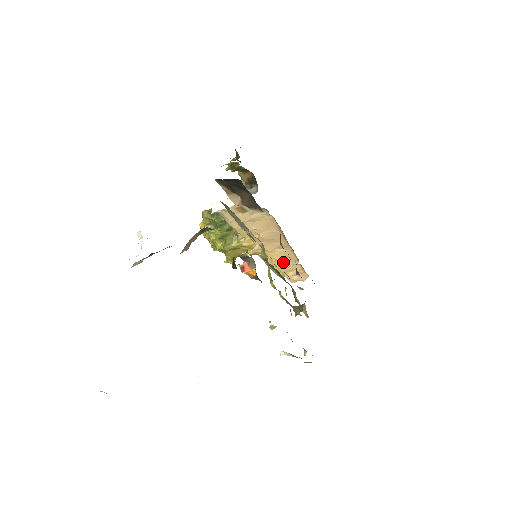
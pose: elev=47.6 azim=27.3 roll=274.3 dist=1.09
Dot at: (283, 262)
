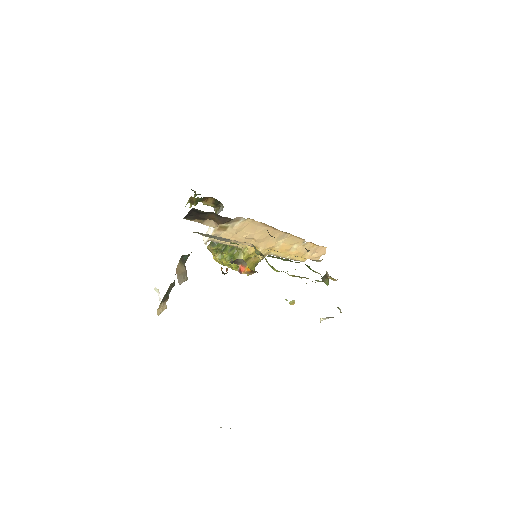
Dot at: (293, 248)
